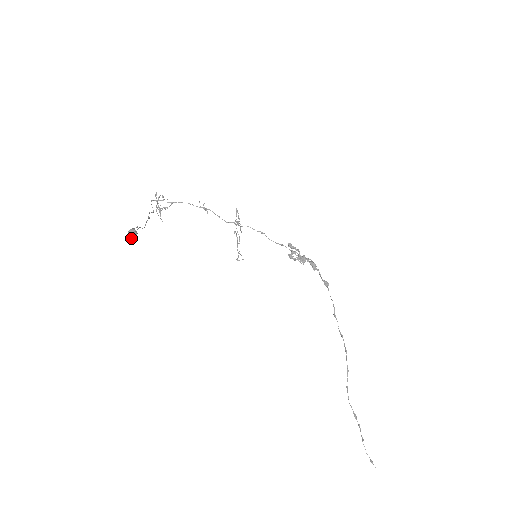
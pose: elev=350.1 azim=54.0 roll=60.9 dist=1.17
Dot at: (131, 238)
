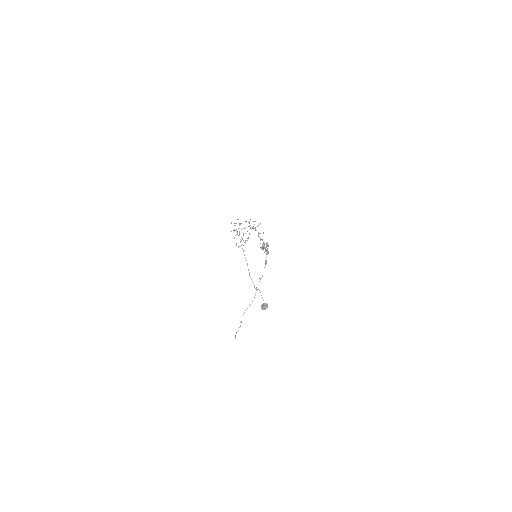
Dot at: occluded
